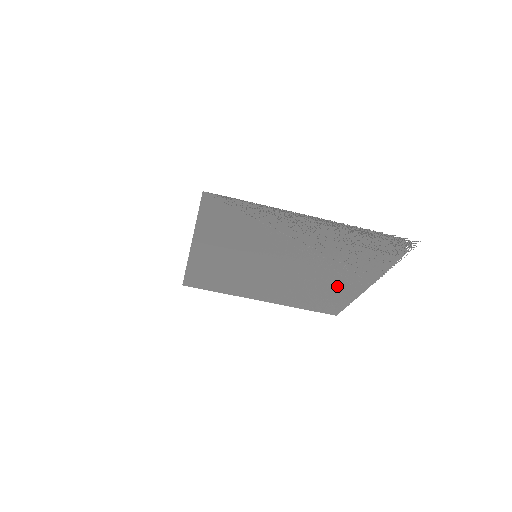
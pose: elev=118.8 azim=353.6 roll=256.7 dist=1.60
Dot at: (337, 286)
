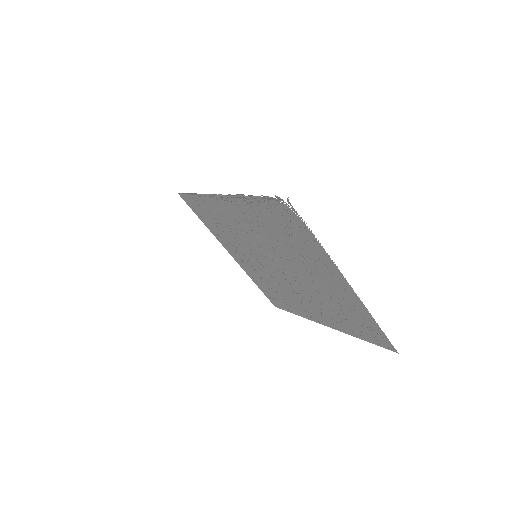
Dot at: (334, 291)
